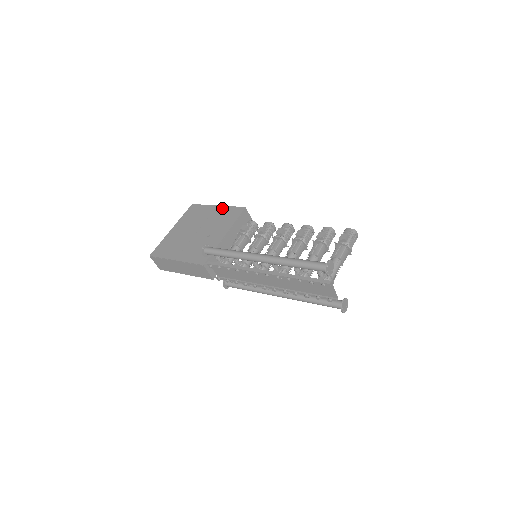
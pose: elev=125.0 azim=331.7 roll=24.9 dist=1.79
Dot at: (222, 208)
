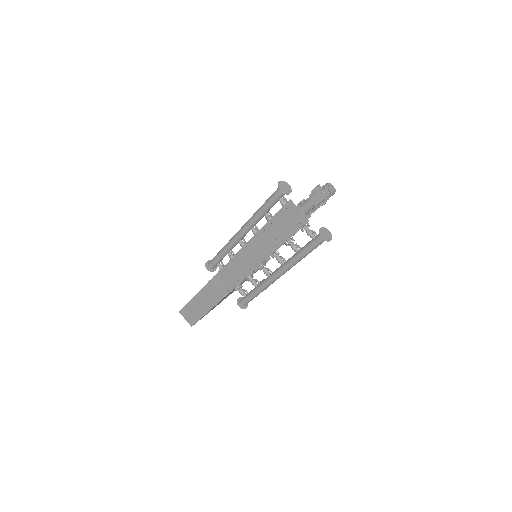
Dot at: occluded
